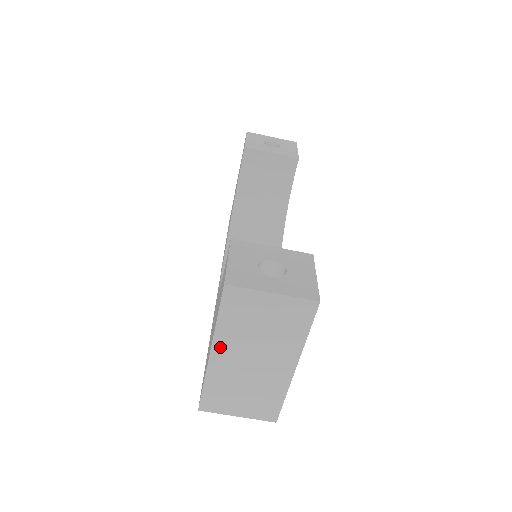
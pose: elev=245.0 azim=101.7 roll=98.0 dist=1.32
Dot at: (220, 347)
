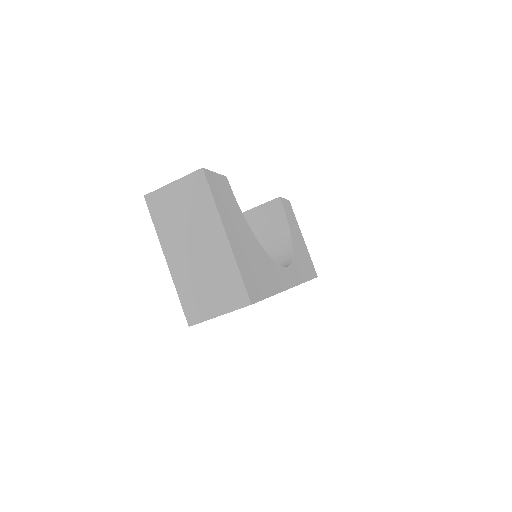
Dot at: (169, 249)
